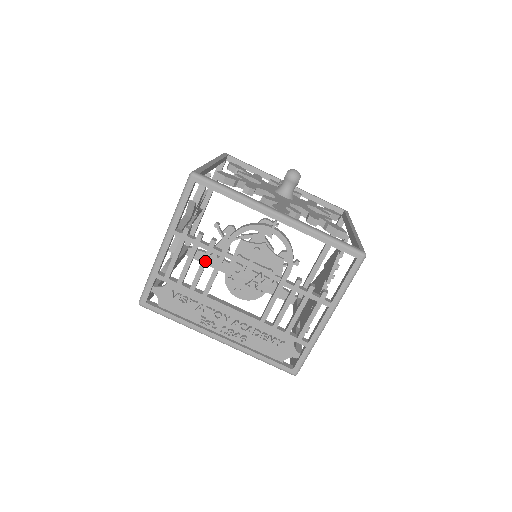
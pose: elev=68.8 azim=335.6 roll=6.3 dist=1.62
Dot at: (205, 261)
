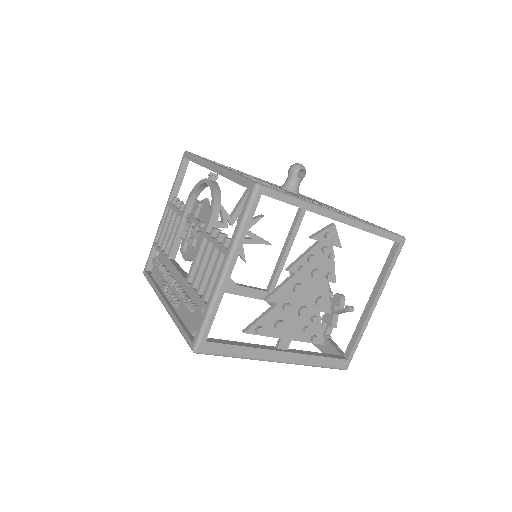
Dot at: (174, 224)
